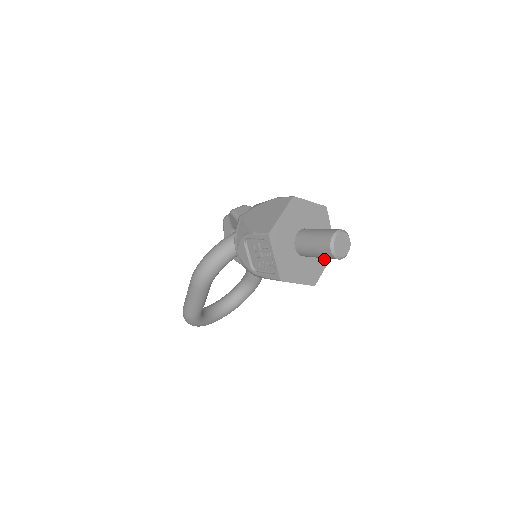
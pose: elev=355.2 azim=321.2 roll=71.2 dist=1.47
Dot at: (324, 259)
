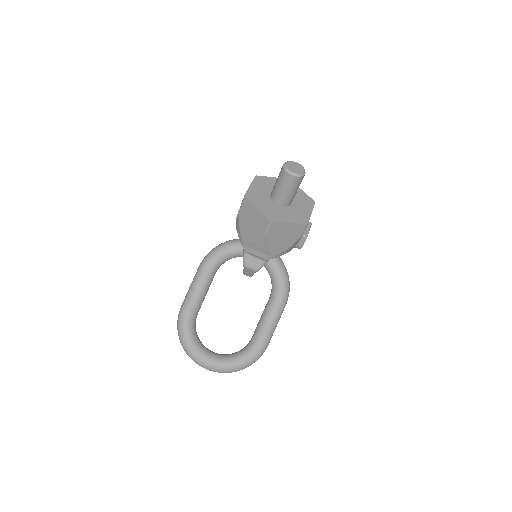
Dot at: (292, 219)
